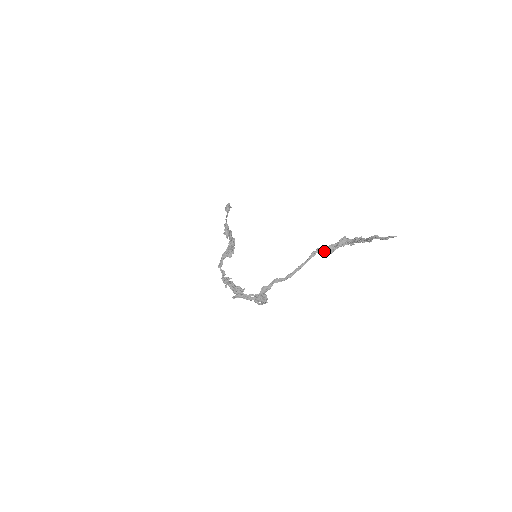
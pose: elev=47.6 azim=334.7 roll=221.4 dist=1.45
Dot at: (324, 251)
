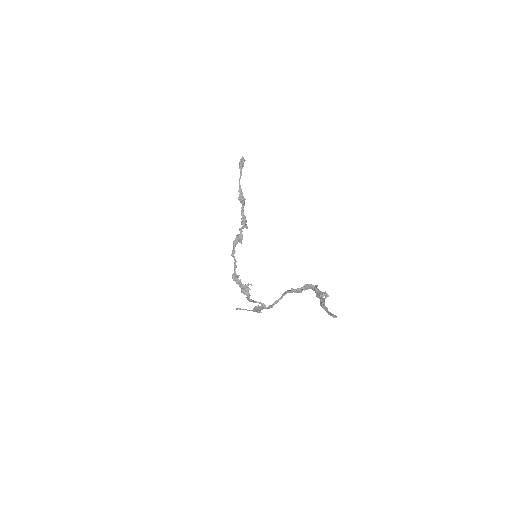
Dot at: (294, 292)
